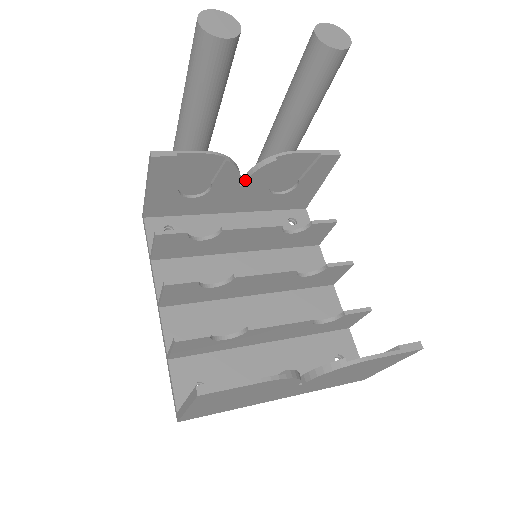
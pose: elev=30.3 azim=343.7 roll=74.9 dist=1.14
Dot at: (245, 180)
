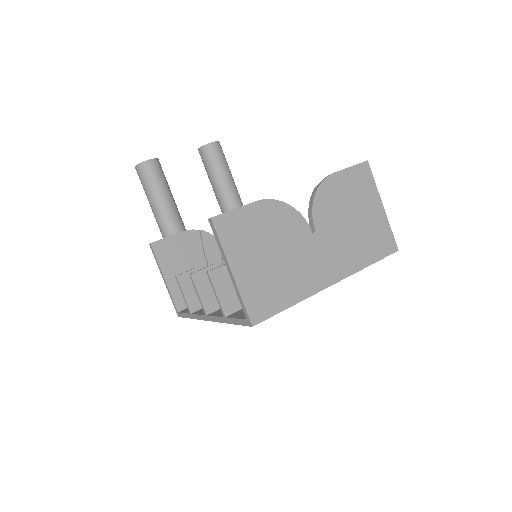
Dot at: occluded
